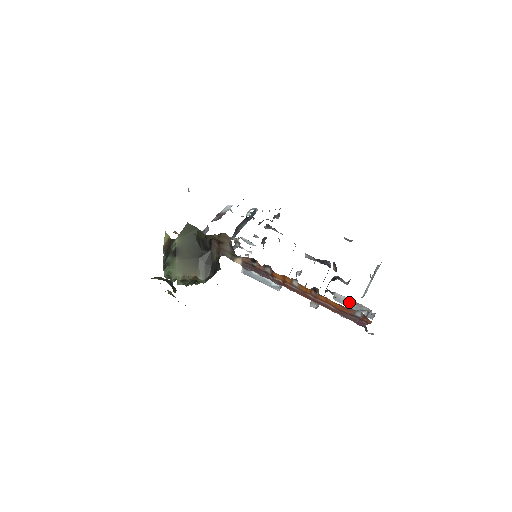
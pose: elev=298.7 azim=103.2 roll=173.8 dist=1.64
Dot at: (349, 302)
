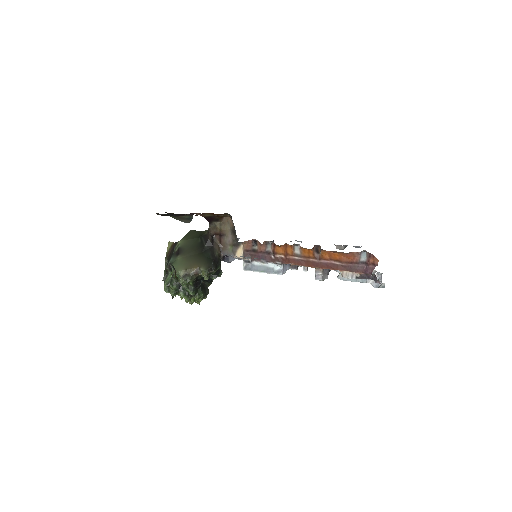
Dot at: occluded
